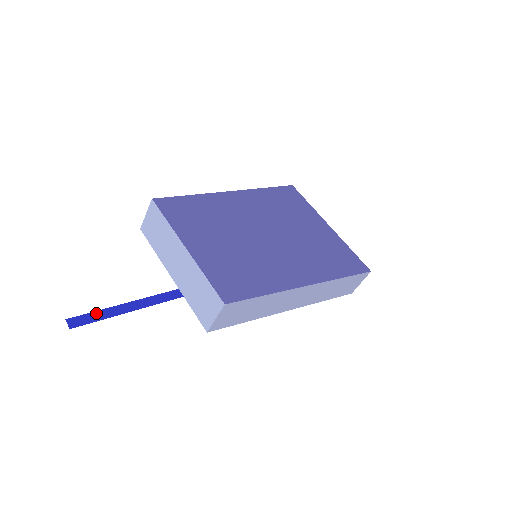
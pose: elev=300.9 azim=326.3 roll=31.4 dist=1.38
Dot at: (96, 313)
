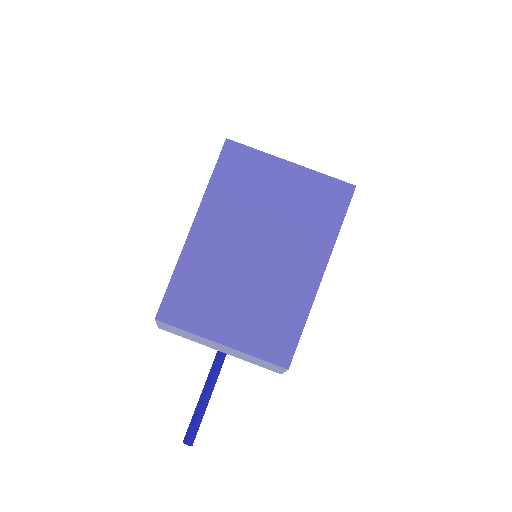
Dot at: (197, 422)
